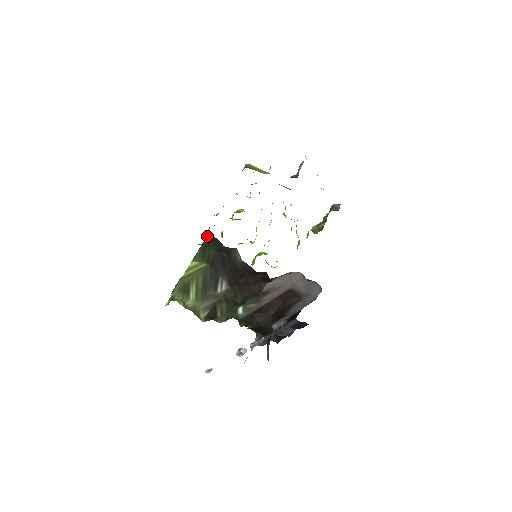
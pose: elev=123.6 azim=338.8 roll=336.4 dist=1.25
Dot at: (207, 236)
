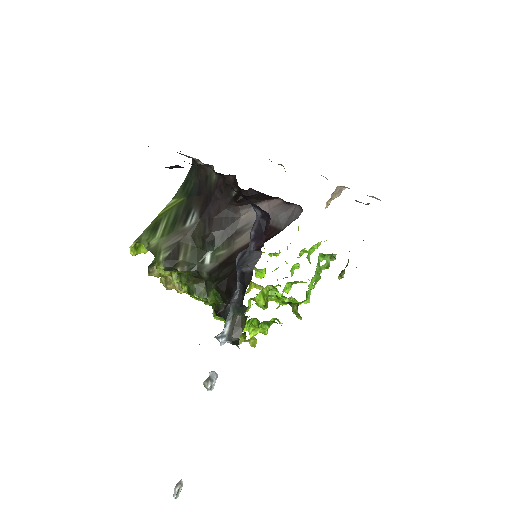
Dot at: (191, 167)
